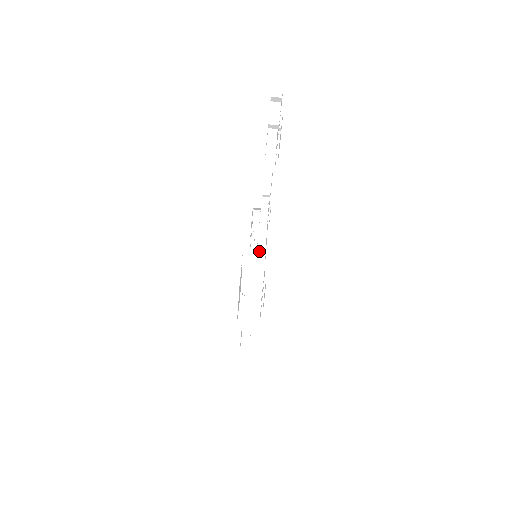
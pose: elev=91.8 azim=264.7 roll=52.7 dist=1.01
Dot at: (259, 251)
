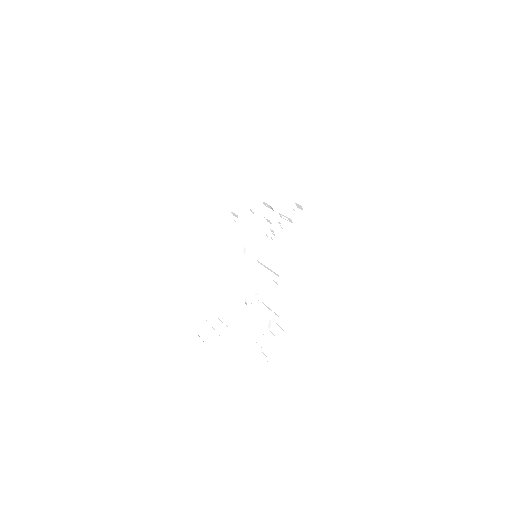
Dot at: (227, 326)
